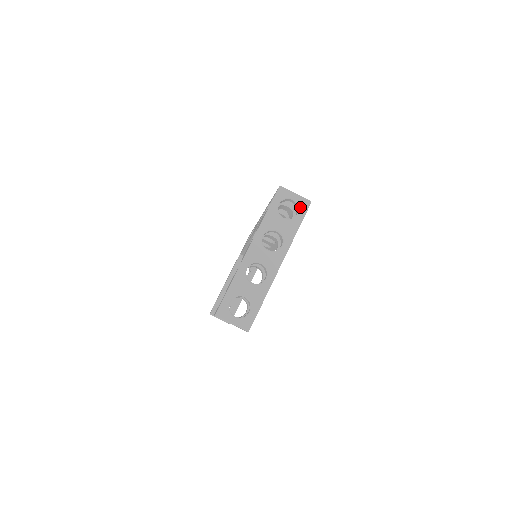
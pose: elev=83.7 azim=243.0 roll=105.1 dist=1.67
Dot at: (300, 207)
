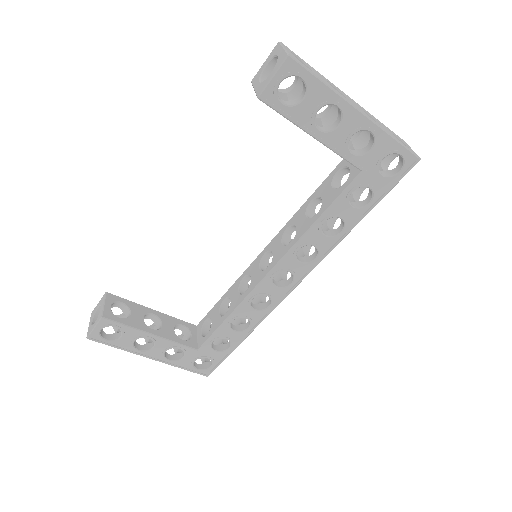
Dot at: (409, 148)
